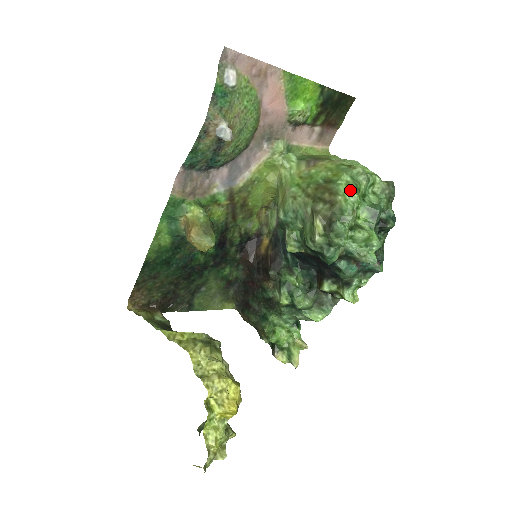
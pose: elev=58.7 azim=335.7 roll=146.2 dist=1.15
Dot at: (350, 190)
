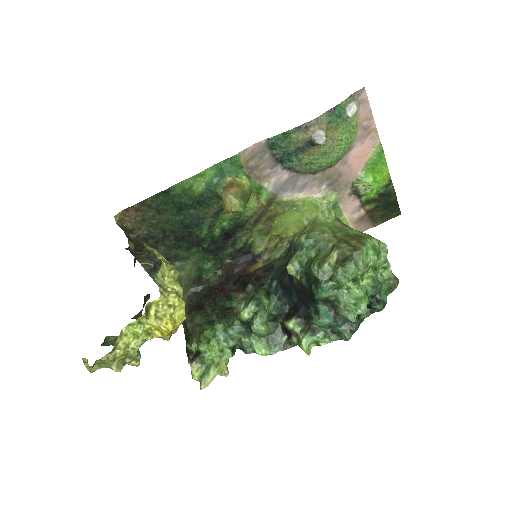
Dot at: (374, 251)
